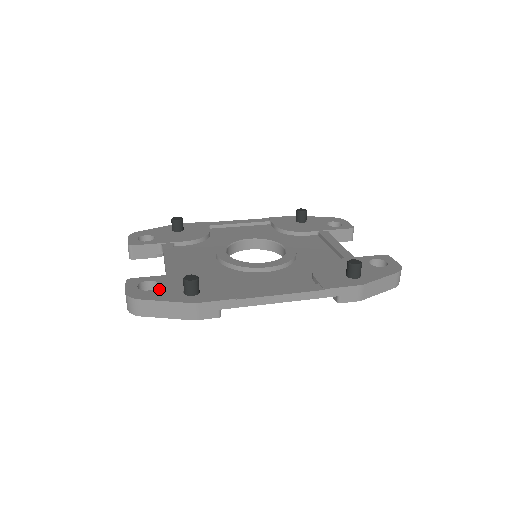
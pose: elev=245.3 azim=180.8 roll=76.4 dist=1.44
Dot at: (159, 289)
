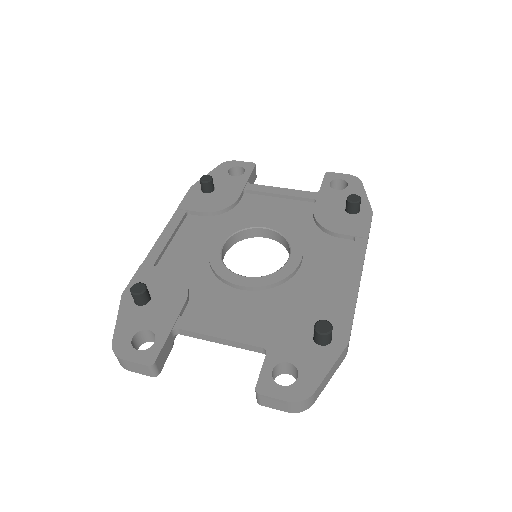
Dot at: (301, 365)
